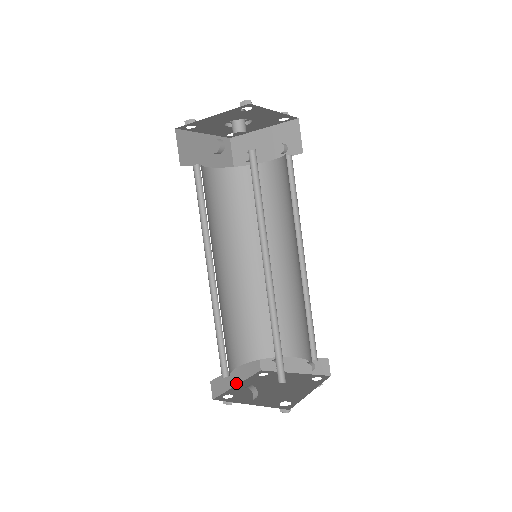
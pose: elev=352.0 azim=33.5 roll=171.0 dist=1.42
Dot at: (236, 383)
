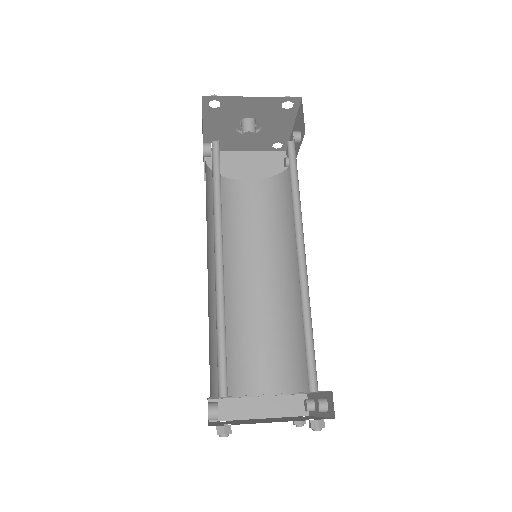
Dot at: (255, 416)
